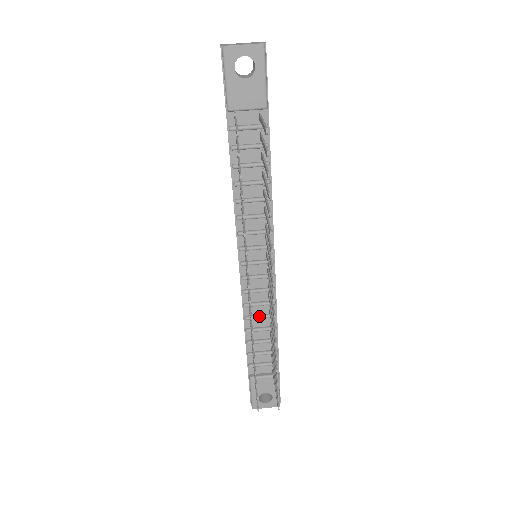
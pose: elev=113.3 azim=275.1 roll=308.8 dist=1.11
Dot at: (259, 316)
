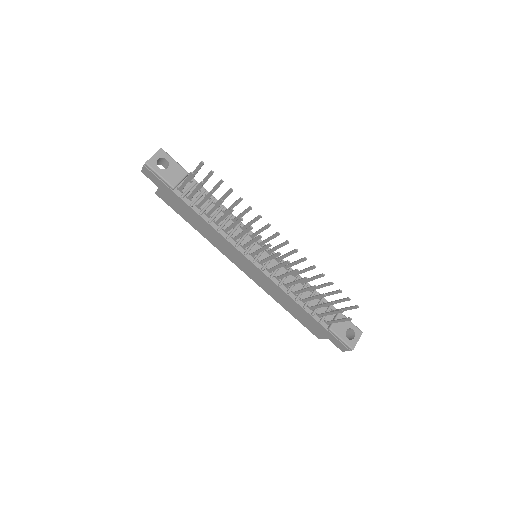
Dot at: occluded
